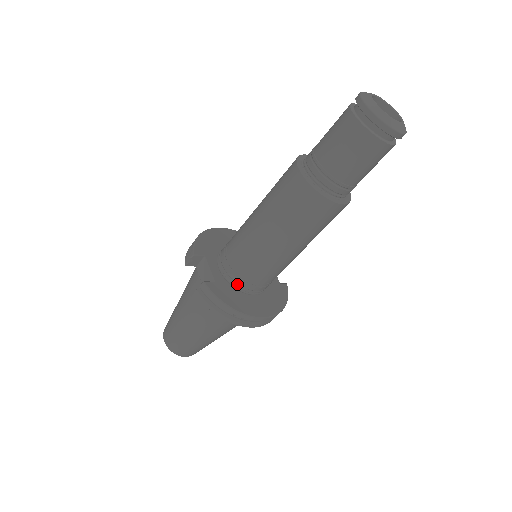
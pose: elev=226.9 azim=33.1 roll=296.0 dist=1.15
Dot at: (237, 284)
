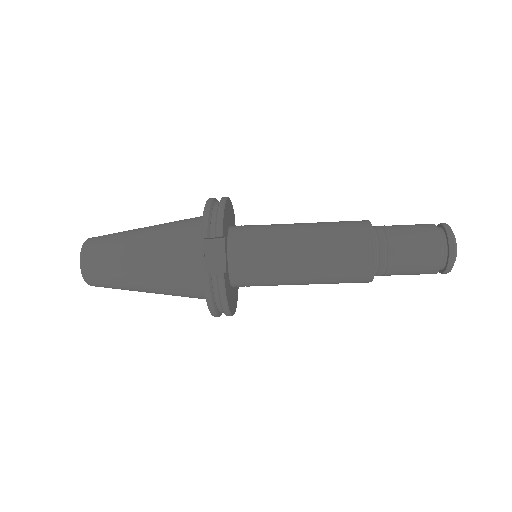
Dot at: (234, 278)
